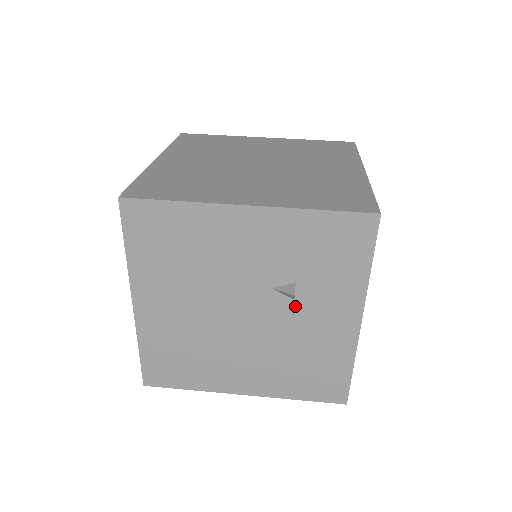
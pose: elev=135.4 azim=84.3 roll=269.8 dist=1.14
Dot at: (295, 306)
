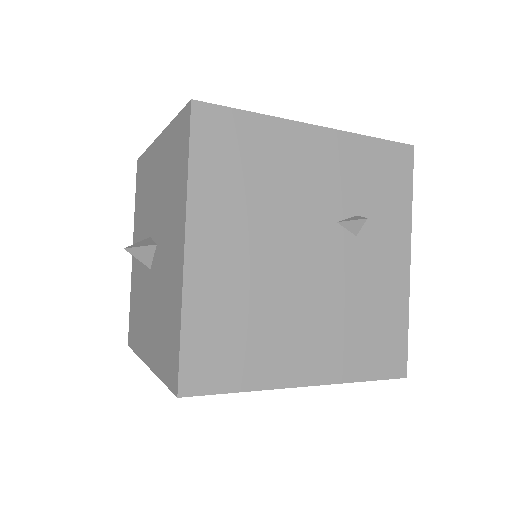
Dot at: (357, 244)
